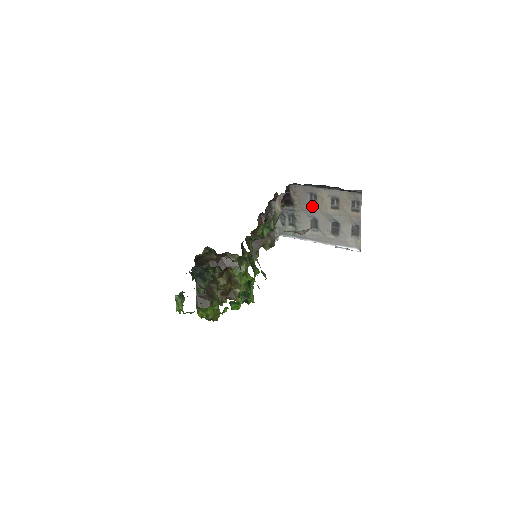
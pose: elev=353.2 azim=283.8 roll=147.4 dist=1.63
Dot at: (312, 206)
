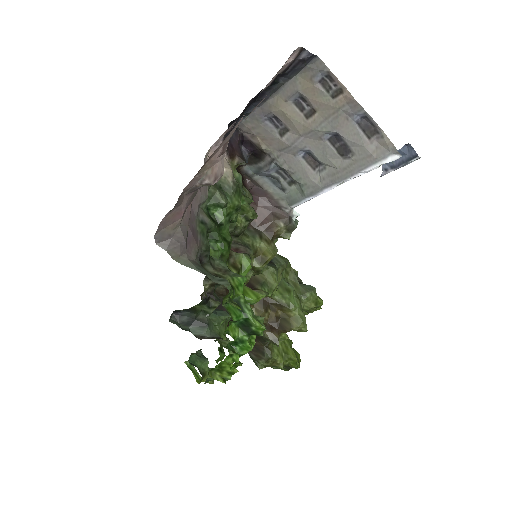
Dot at: (285, 136)
